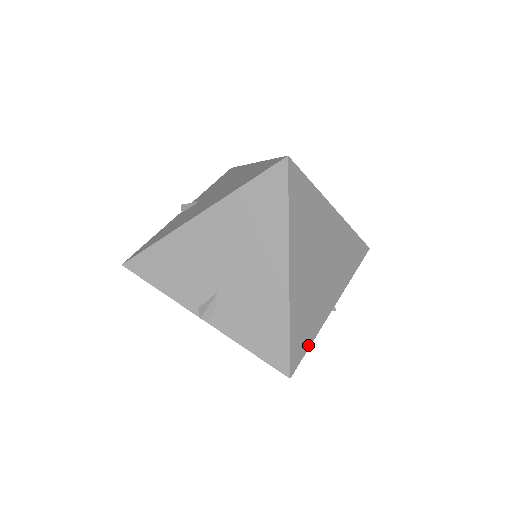
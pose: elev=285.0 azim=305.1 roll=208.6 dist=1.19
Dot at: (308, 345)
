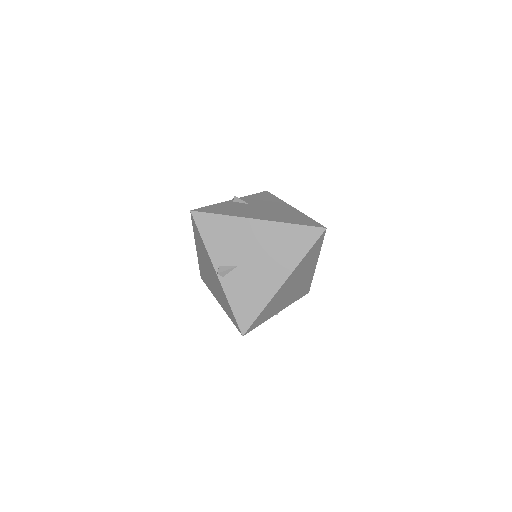
Dot at: occluded
